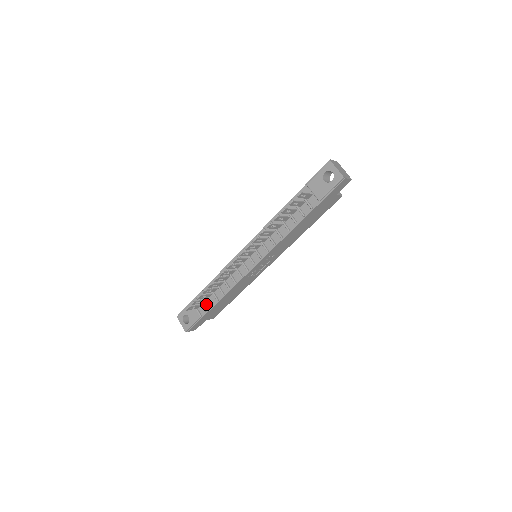
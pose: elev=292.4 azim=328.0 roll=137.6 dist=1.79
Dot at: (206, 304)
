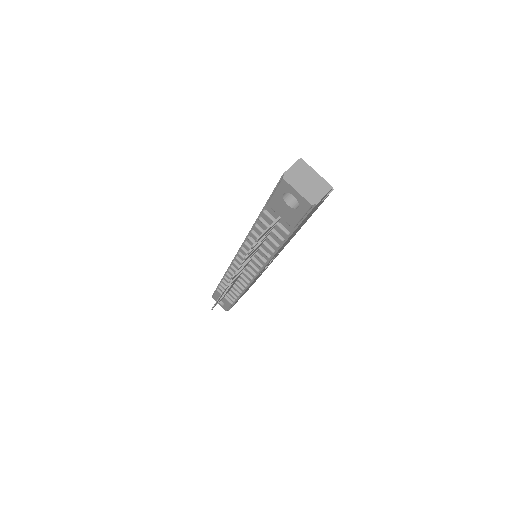
Dot at: (230, 295)
